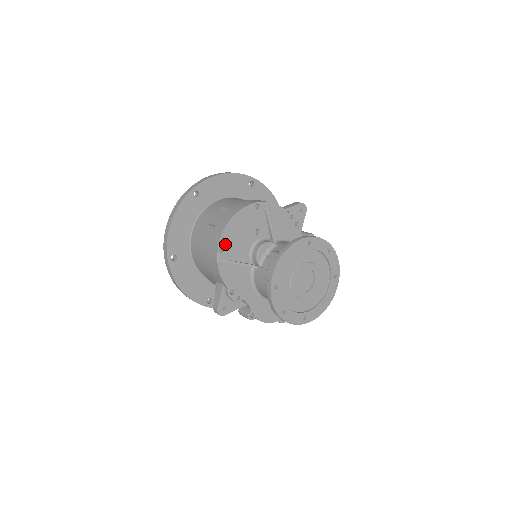
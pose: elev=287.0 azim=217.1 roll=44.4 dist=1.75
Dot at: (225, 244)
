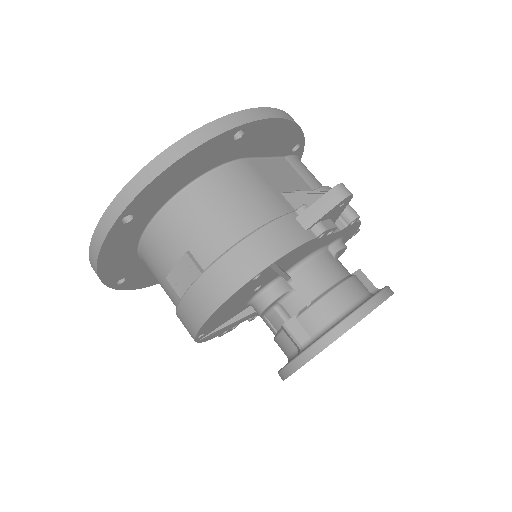
Dot at: (205, 330)
